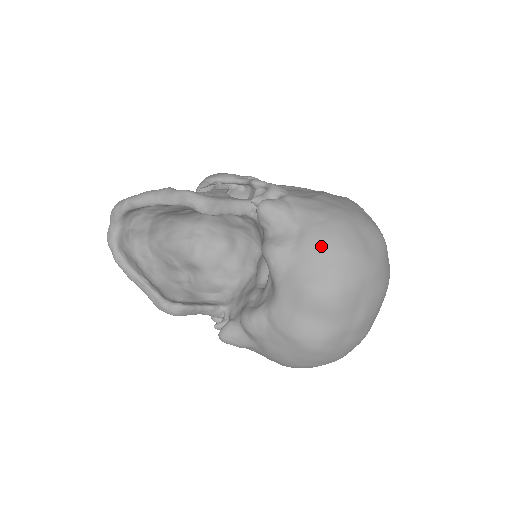
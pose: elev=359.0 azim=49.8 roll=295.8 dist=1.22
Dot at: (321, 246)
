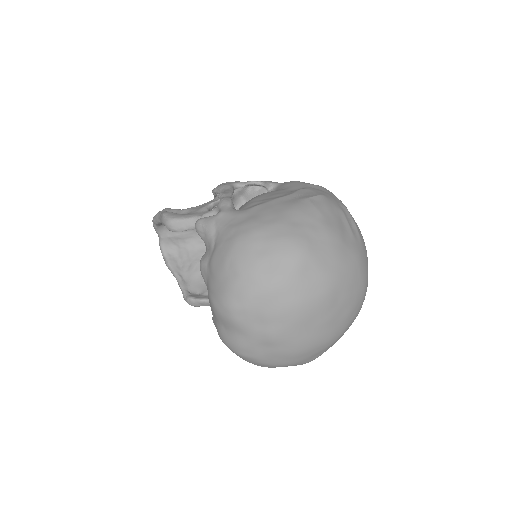
Dot at: (219, 264)
